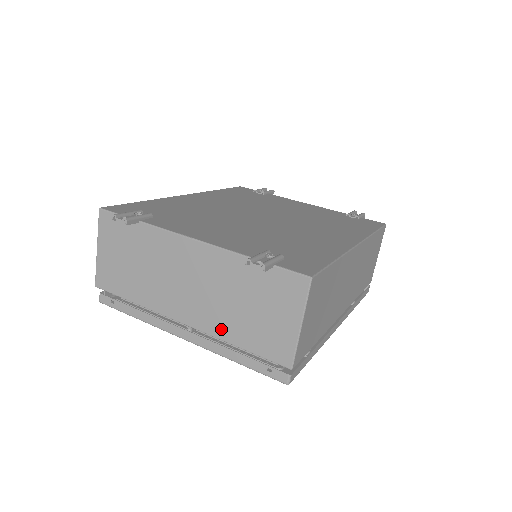
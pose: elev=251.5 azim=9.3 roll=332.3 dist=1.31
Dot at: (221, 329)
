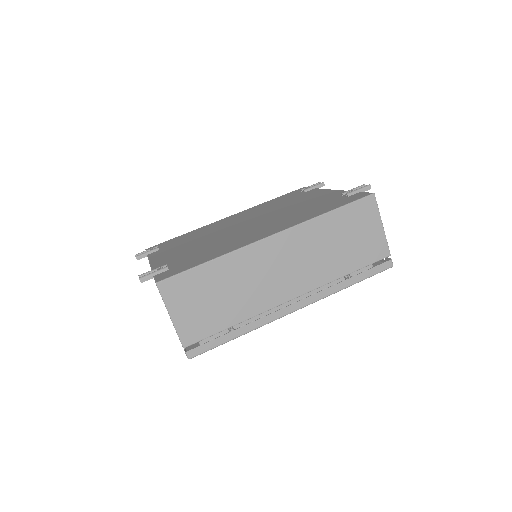
Dot at: occluded
